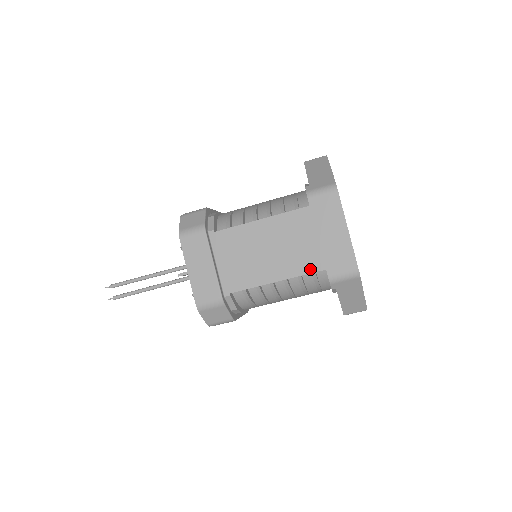
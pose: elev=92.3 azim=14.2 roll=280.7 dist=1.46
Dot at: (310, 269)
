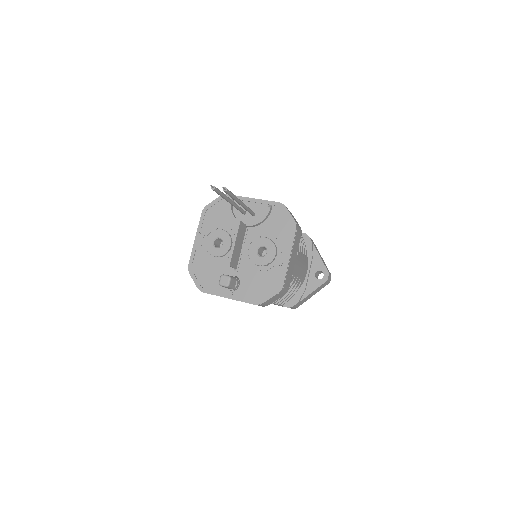
Dot at: occluded
